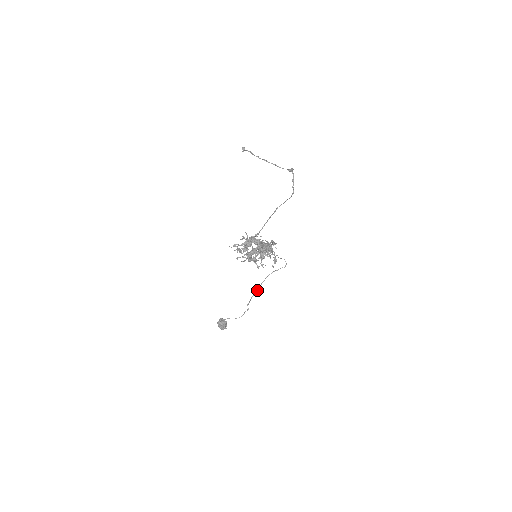
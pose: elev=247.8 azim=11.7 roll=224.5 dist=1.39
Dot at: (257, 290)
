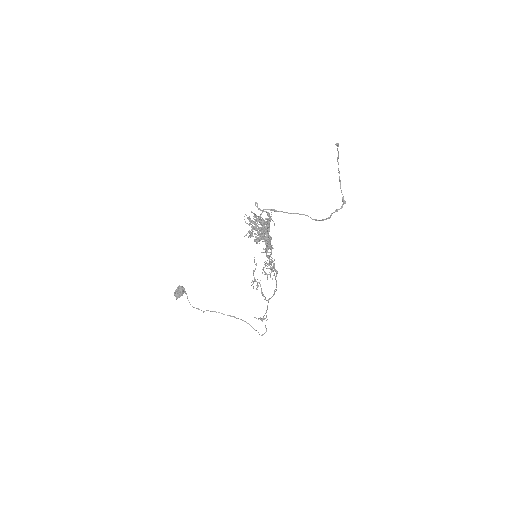
Dot at: occluded
